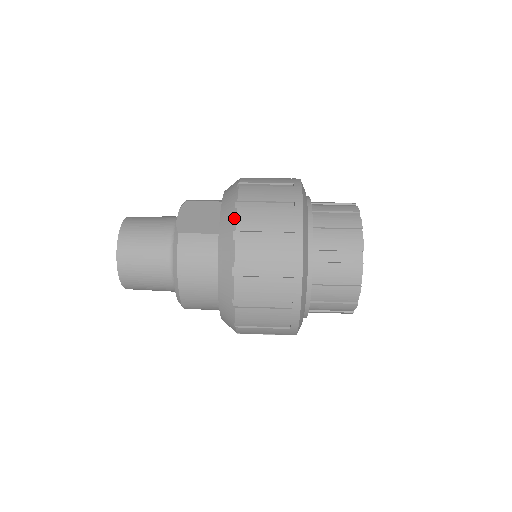
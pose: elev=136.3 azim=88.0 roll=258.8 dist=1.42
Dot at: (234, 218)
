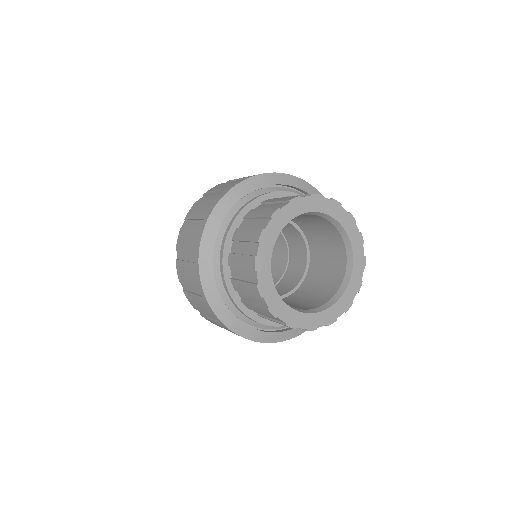
Dot at: occluded
